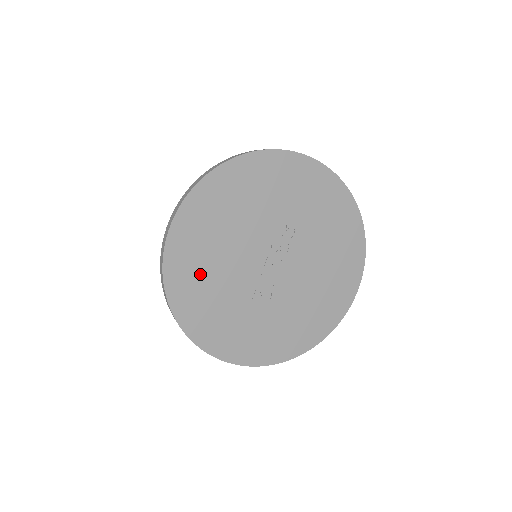
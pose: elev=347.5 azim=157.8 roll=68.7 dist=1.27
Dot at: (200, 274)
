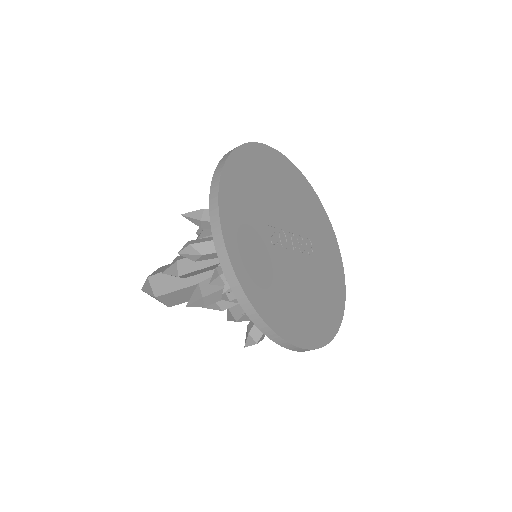
Dot at: (264, 174)
